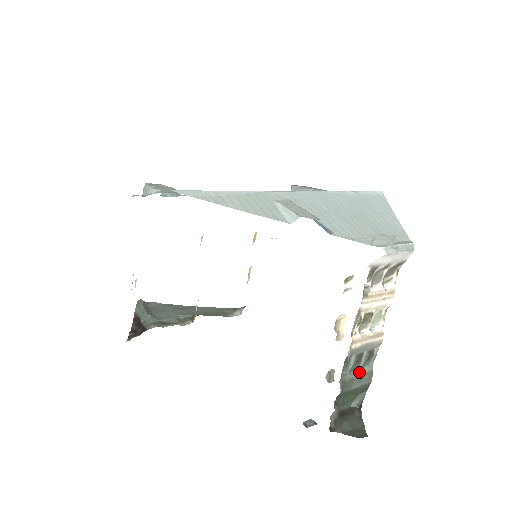
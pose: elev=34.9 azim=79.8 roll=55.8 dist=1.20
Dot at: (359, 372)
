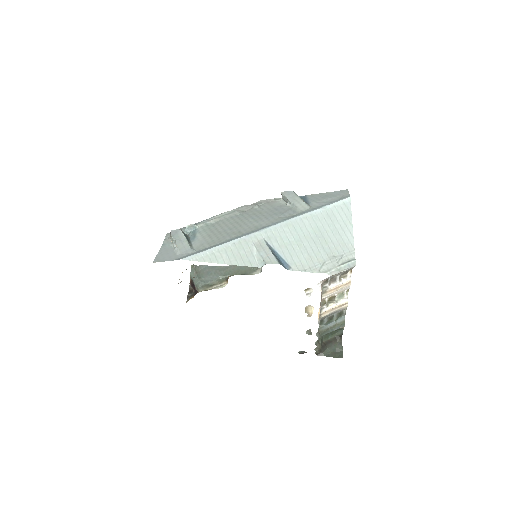
Dot at: (333, 324)
